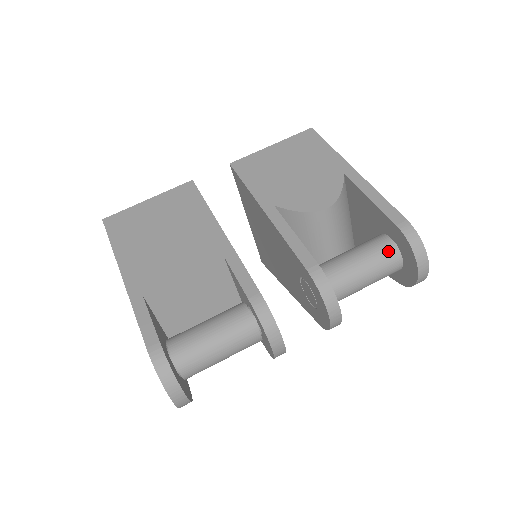
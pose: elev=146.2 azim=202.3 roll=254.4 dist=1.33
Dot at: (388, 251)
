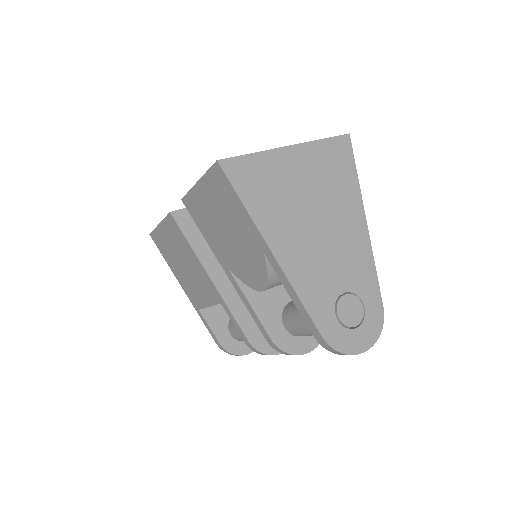
Dot at: occluded
